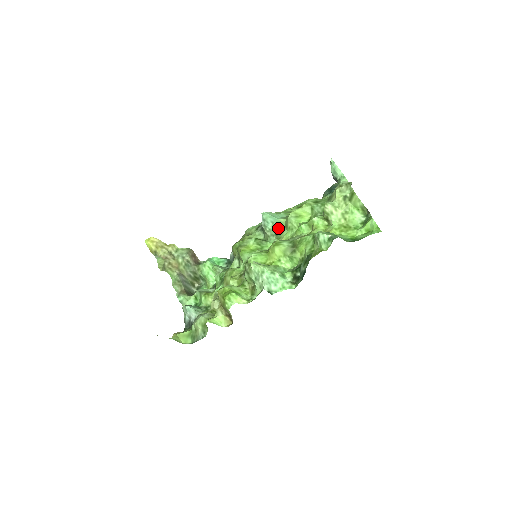
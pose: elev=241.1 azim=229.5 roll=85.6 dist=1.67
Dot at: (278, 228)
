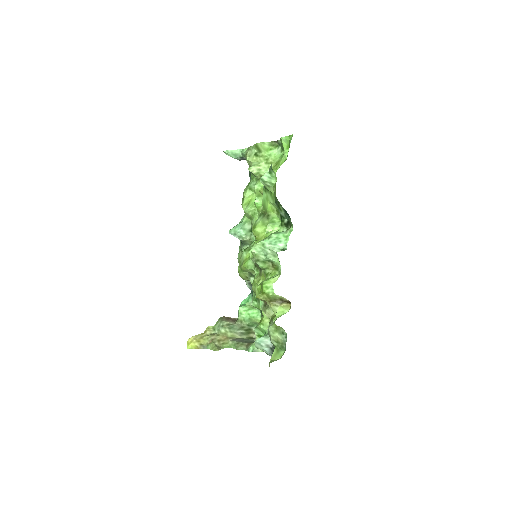
Dot at: (248, 227)
